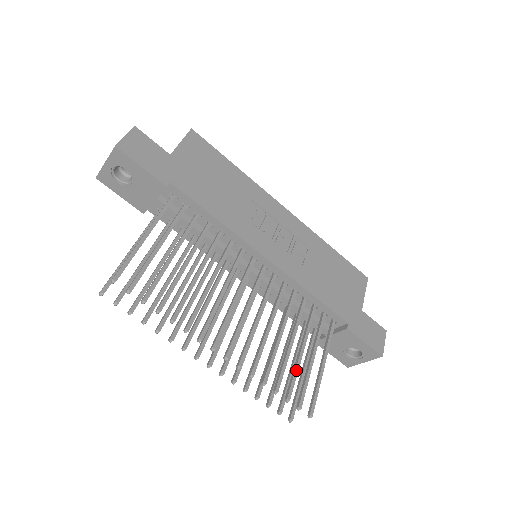
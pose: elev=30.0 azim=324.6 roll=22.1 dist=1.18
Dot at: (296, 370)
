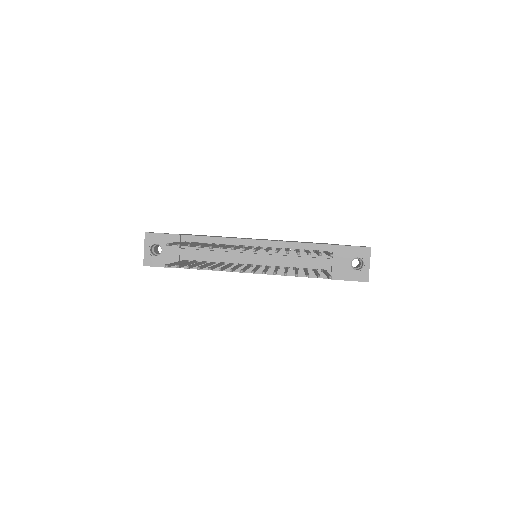
Dot at: occluded
